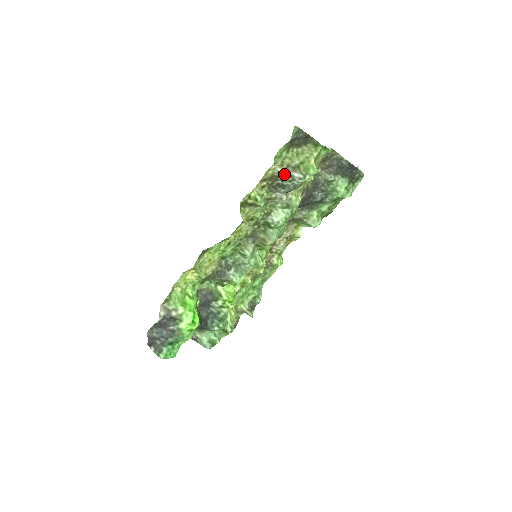
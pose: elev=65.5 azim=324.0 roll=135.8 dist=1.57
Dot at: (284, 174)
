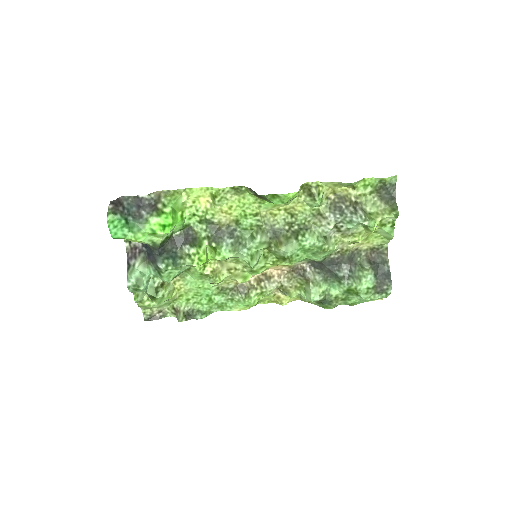
Dot at: (353, 204)
